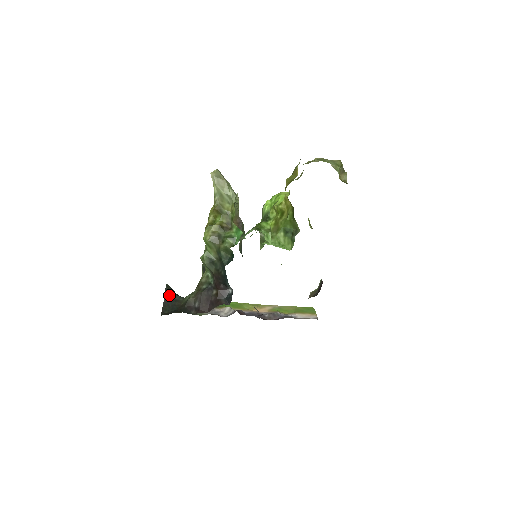
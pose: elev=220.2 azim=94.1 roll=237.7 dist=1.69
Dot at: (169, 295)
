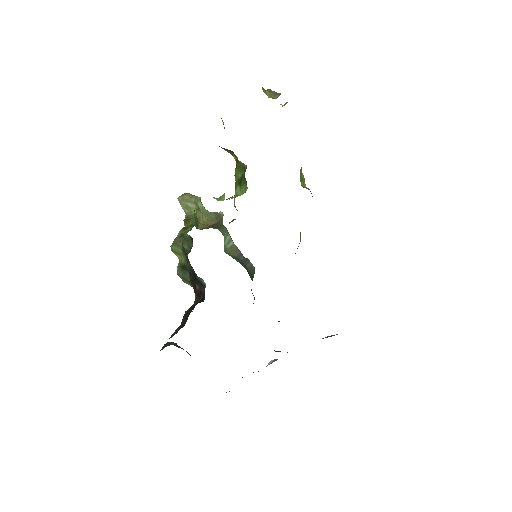
Dot at: (165, 345)
